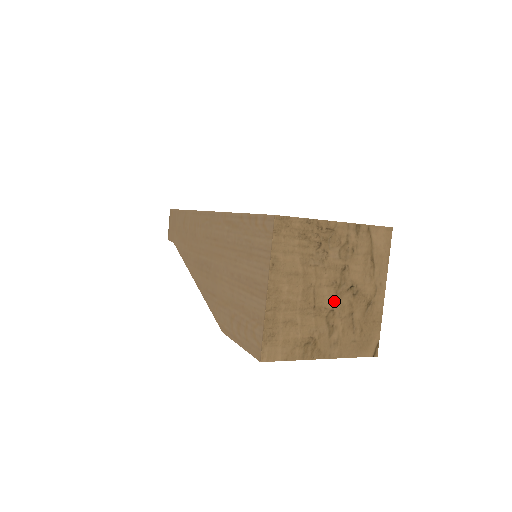
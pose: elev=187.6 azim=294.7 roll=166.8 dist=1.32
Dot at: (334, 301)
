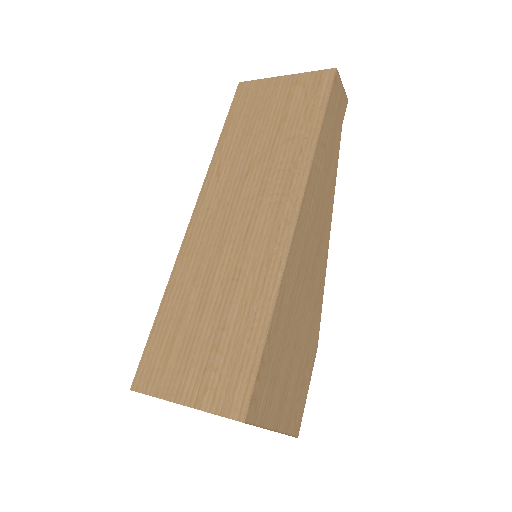
Dot at: occluded
